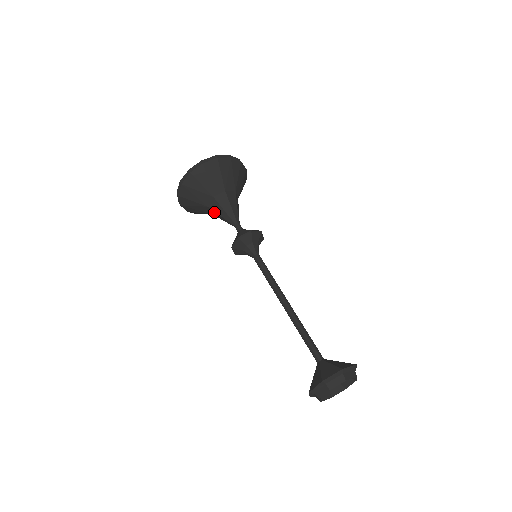
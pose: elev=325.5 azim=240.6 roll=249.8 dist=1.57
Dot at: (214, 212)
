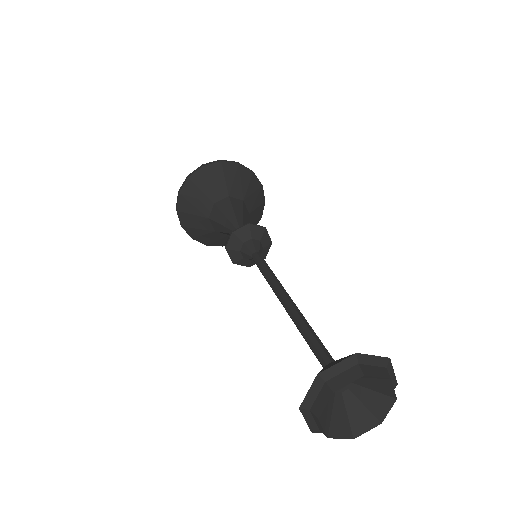
Dot at: (215, 223)
